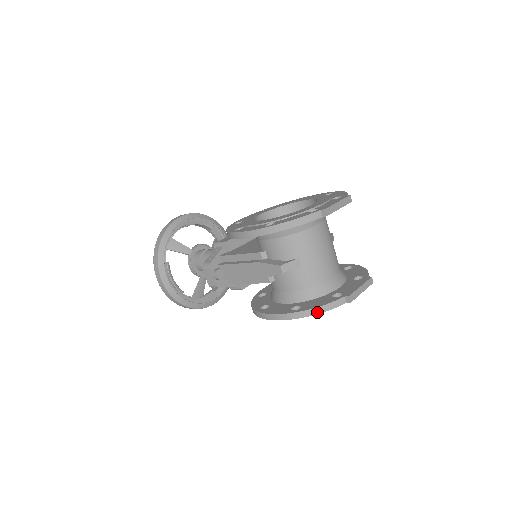
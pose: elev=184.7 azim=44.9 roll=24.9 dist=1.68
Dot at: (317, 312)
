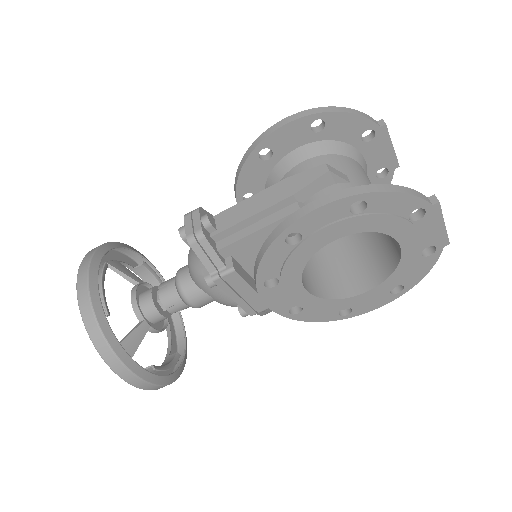
Dot at: (394, 190)
